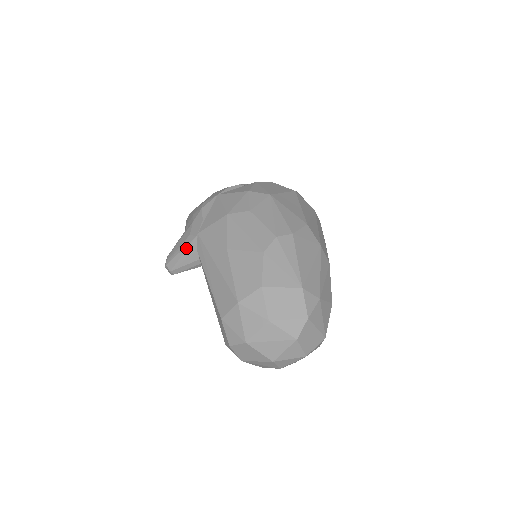
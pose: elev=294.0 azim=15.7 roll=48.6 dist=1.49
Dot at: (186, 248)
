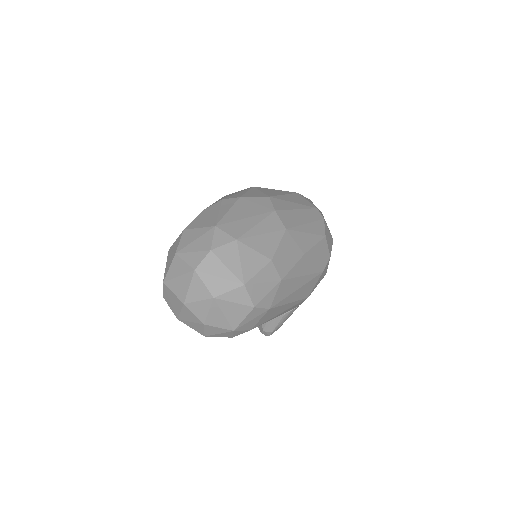
Dot at: occluded
